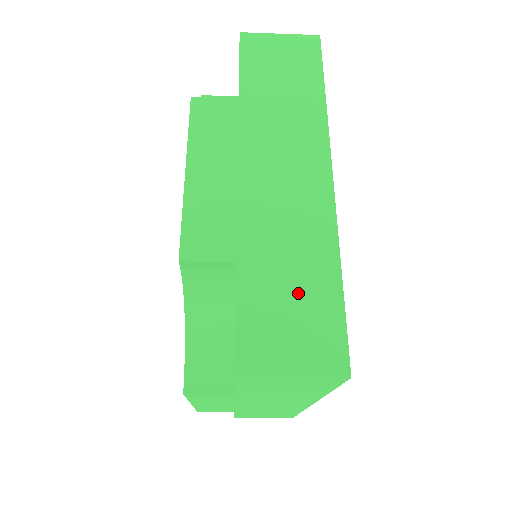
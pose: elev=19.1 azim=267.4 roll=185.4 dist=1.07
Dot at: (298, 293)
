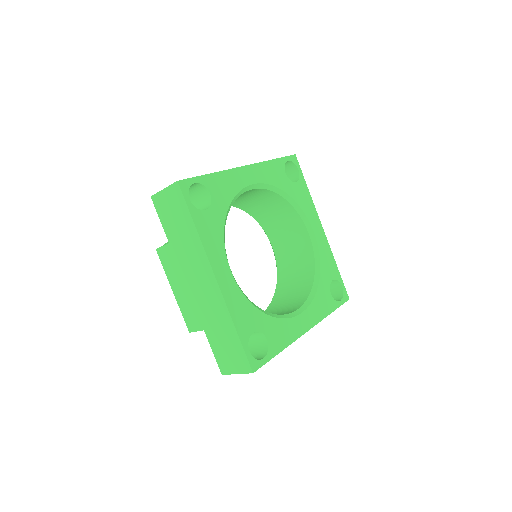
Dot at: (226, 341)
